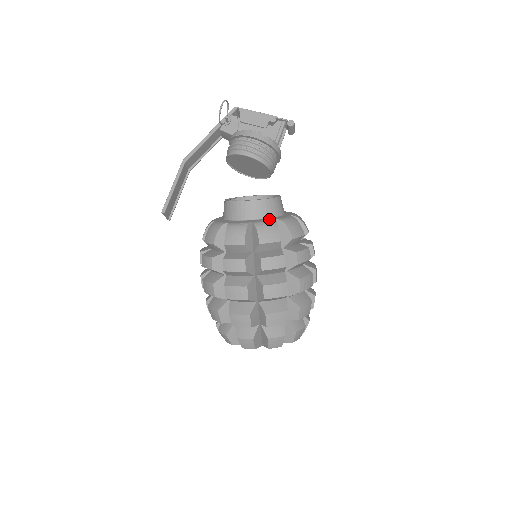
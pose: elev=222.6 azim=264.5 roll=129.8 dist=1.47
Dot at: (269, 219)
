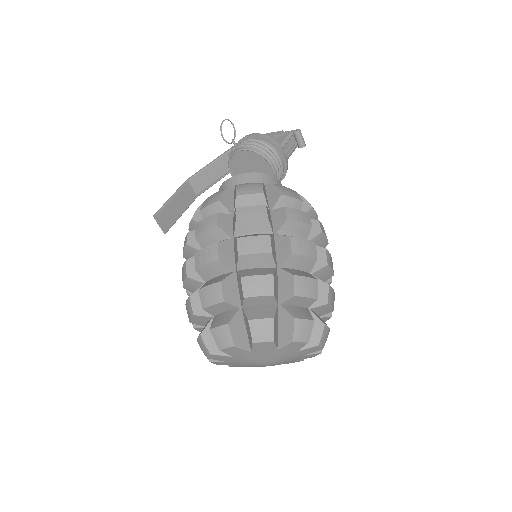
Dot at: occluded
